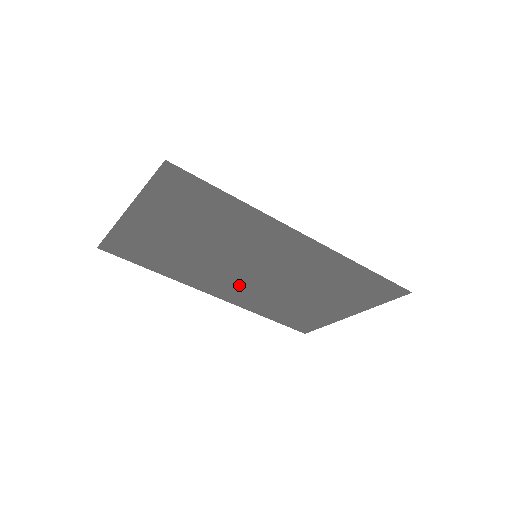
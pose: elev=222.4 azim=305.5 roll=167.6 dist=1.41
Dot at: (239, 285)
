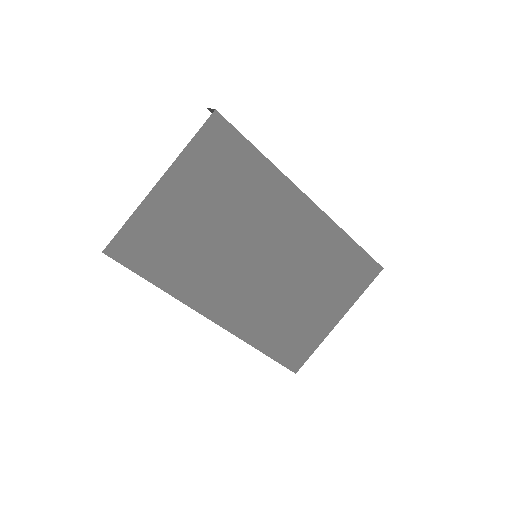
Dot at: (243, 293)
